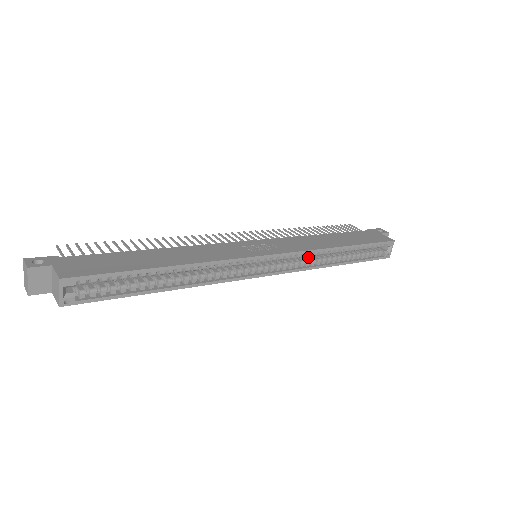
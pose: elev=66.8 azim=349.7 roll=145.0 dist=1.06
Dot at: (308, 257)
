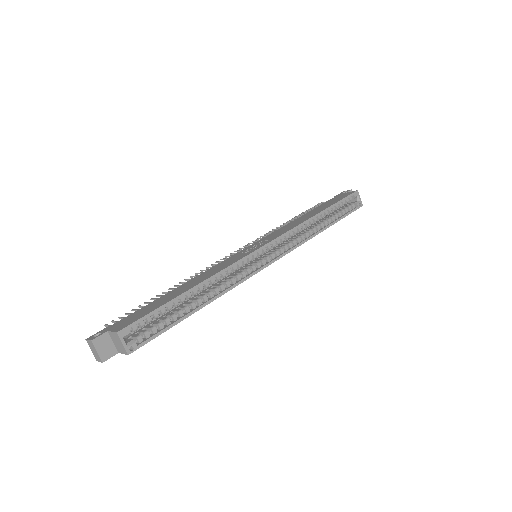
Dot at: (297, 236)
